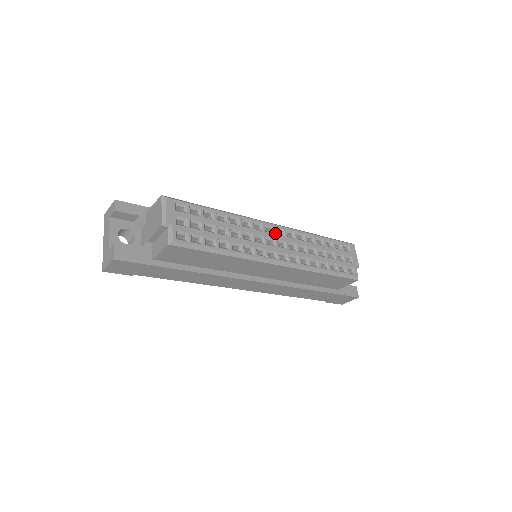
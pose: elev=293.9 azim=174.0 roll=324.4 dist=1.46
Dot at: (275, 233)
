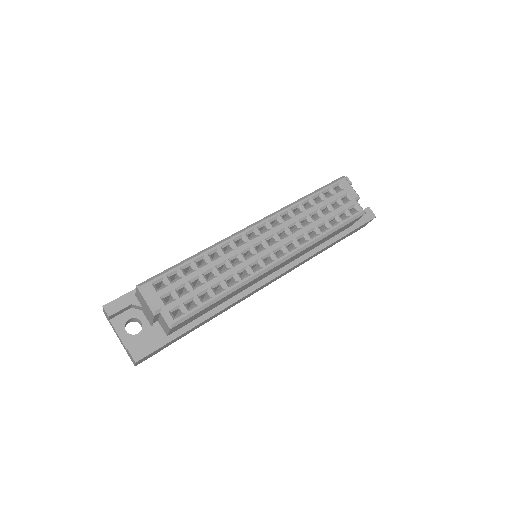
Dot at: (260, 234)
